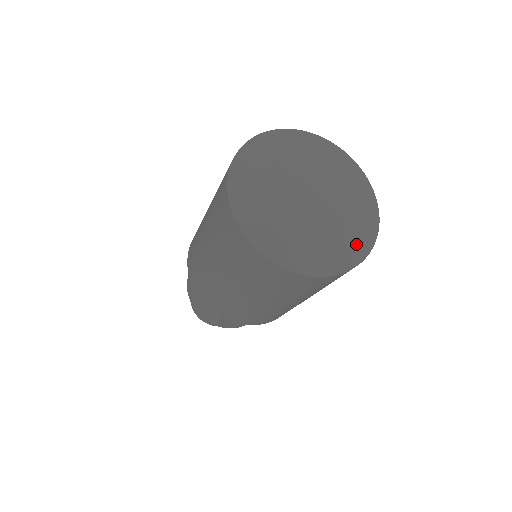
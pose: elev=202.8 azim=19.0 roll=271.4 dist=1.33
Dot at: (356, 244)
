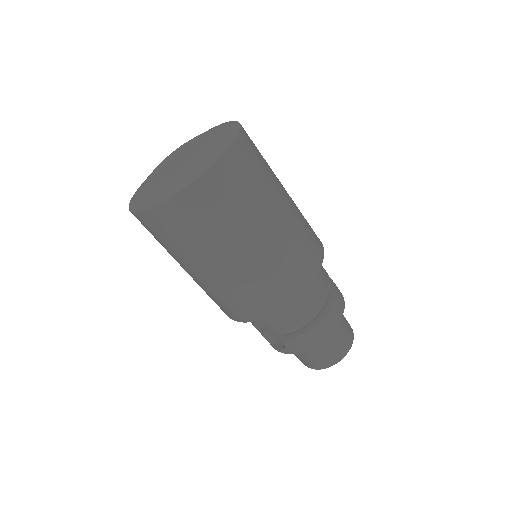
Dot at: (177, 183)
